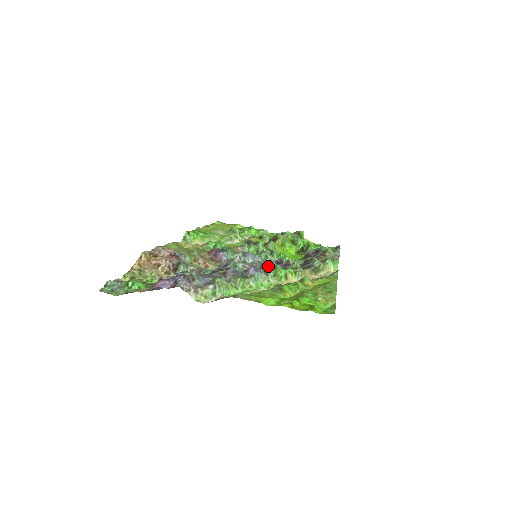
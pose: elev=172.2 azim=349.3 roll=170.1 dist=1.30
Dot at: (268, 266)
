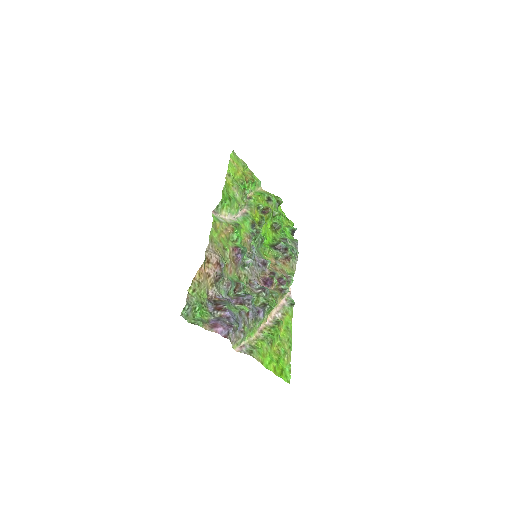
Dot at: (265, 294)
